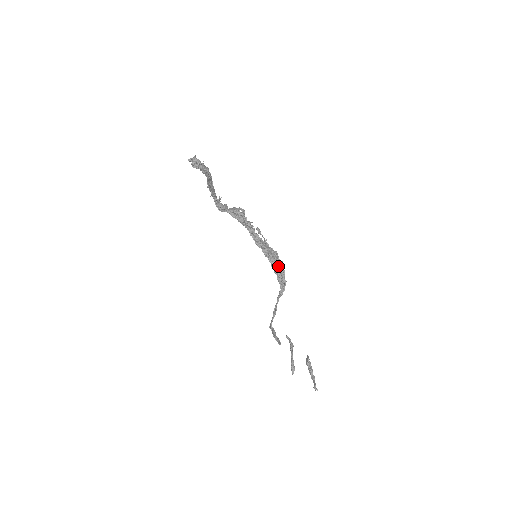
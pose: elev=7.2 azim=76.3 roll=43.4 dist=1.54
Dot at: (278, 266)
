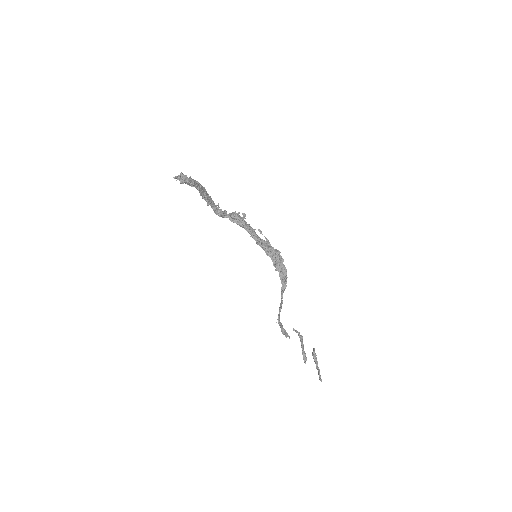
Dot at: (278, 264)
